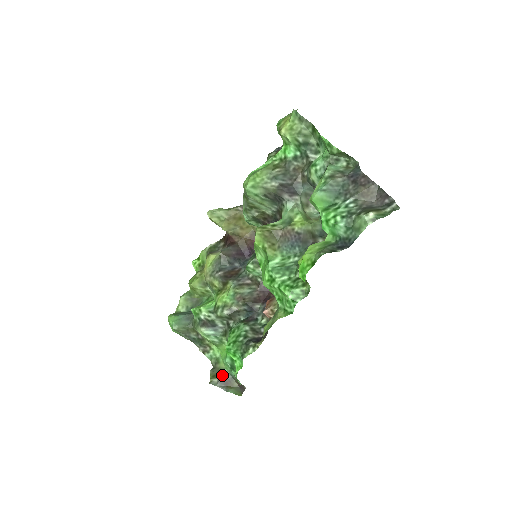
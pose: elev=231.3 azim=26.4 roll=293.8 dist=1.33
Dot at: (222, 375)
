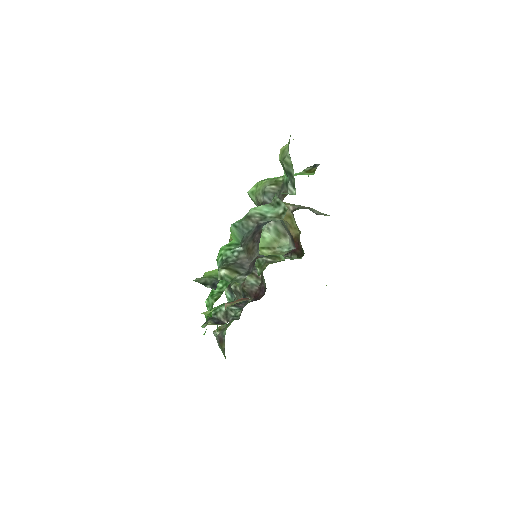
Dot at: (222, 333)
